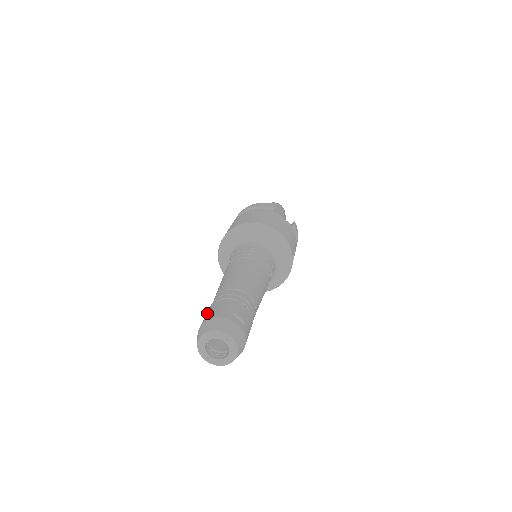
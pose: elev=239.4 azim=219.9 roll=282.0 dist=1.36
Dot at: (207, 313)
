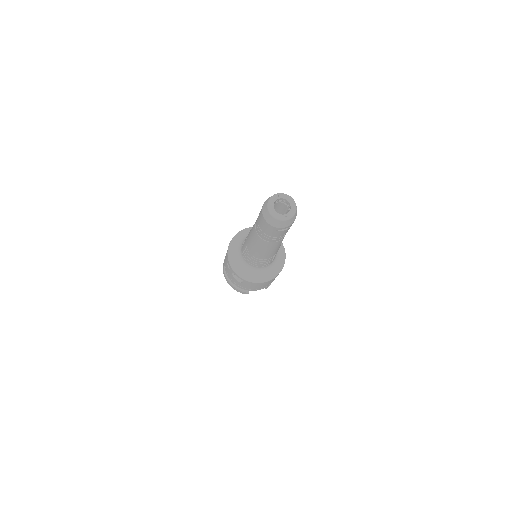
Dot at: (260, 222)
